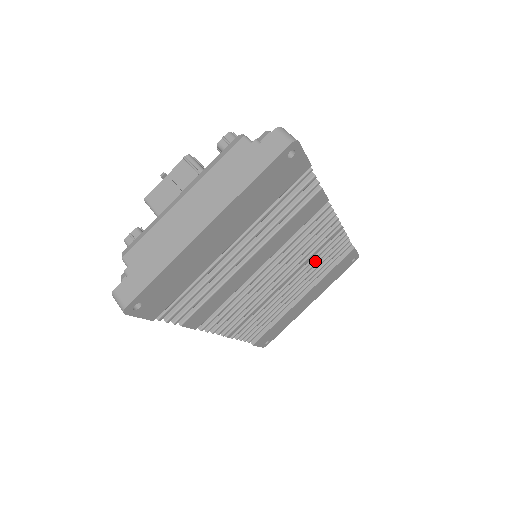
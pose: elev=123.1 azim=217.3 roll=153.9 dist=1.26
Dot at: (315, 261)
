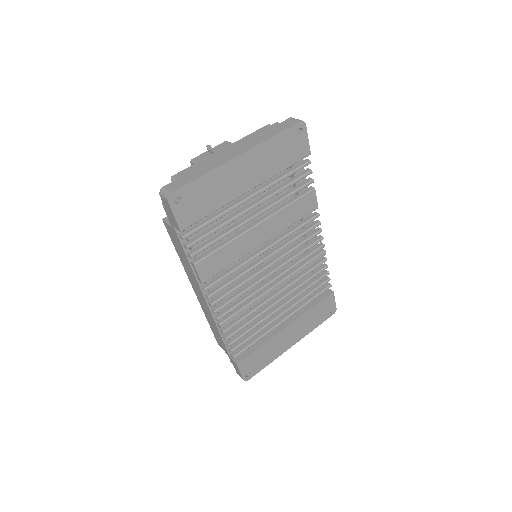
Dot at: (301, 283)
